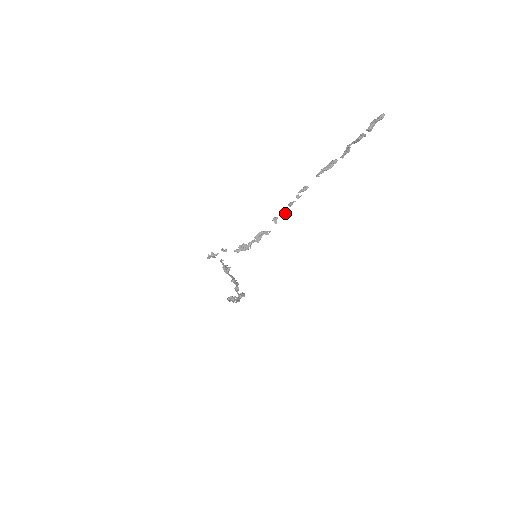
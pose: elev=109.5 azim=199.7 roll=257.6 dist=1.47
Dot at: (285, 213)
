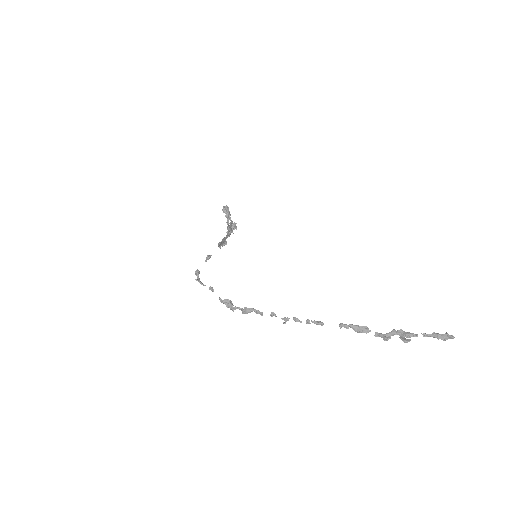
Dot at: (285, 319)
